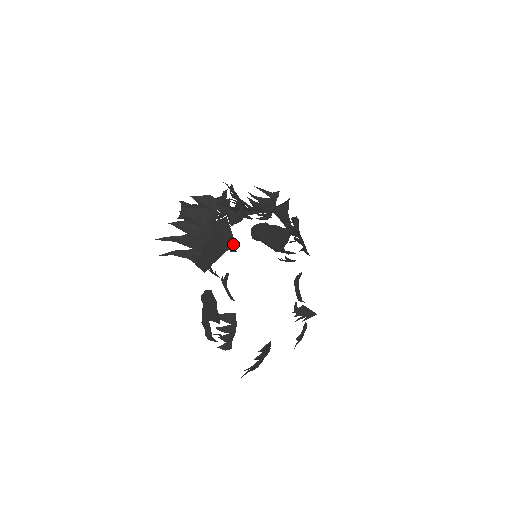
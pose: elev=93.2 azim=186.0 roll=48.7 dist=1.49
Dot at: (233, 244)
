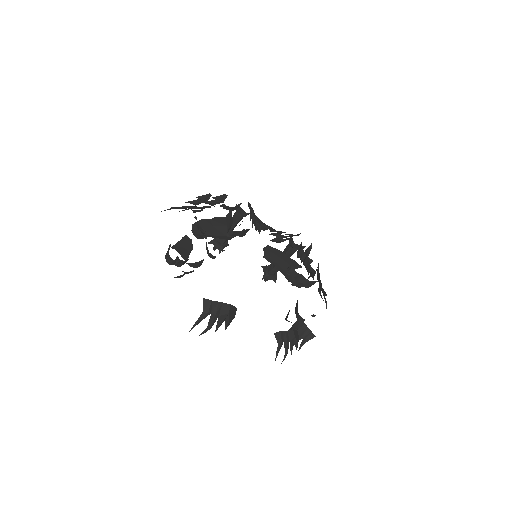
Dot at: occluded
